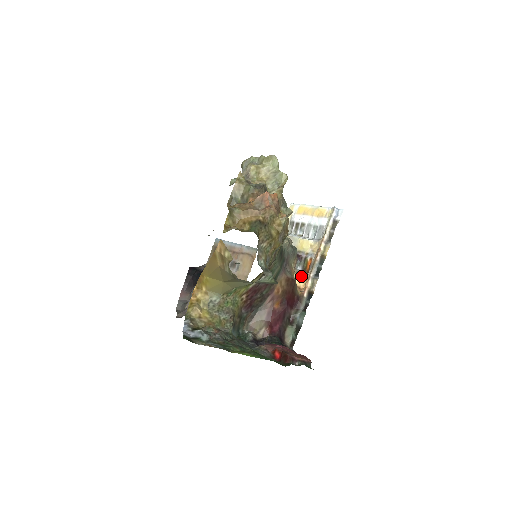
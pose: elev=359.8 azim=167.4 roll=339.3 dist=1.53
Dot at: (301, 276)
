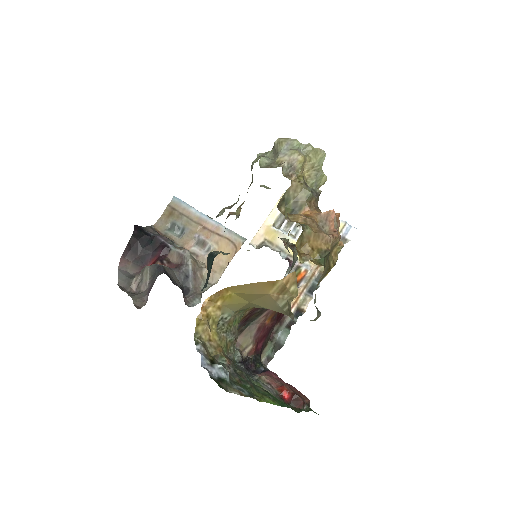
Dot at: occluded
